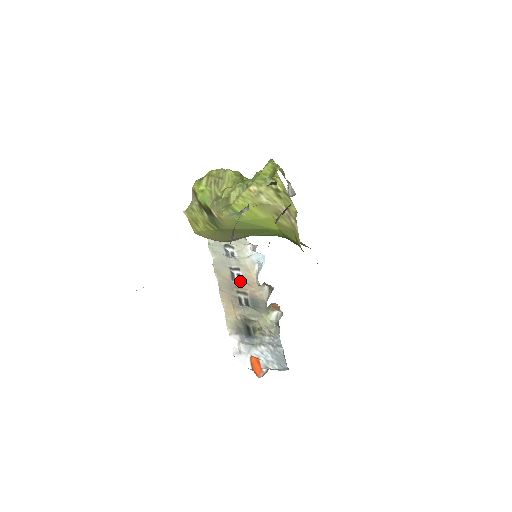
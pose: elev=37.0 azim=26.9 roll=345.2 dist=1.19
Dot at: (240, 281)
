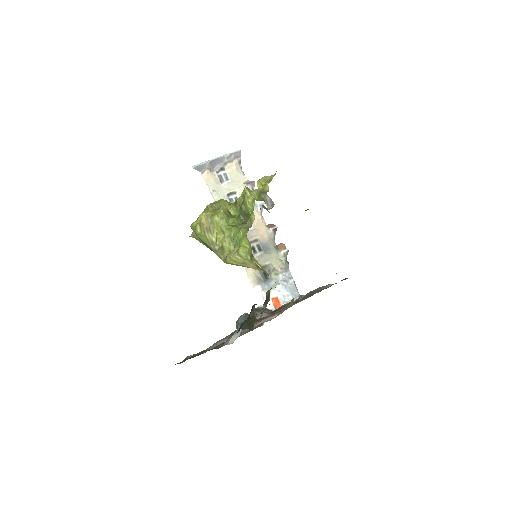
Dot at: (249, 231)
